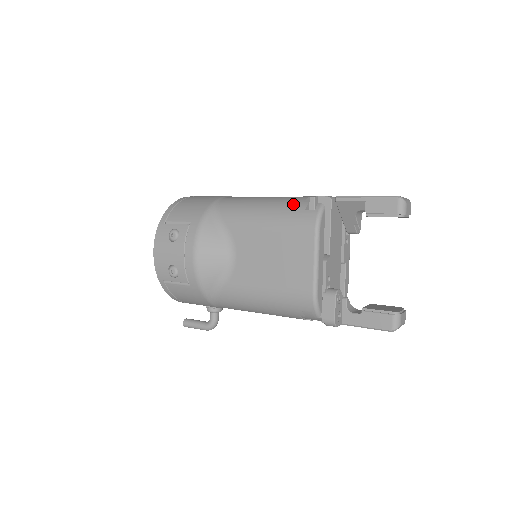
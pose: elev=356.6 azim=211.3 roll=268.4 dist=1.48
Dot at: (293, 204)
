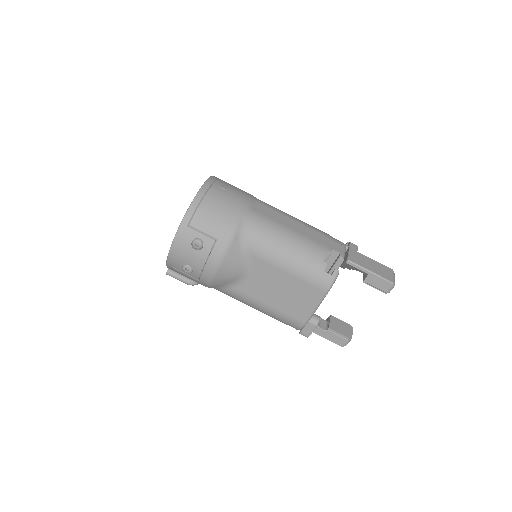
Dot at: (315, 260)
